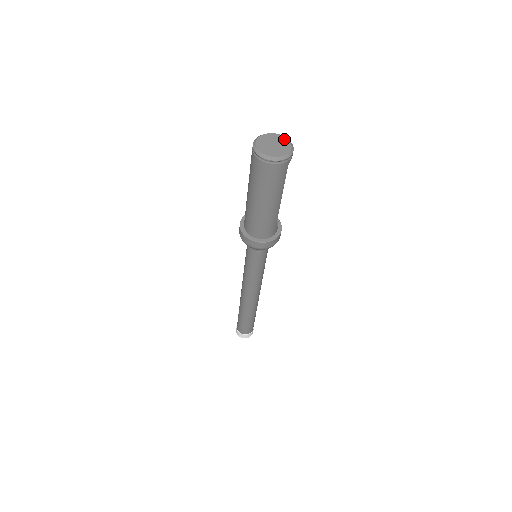
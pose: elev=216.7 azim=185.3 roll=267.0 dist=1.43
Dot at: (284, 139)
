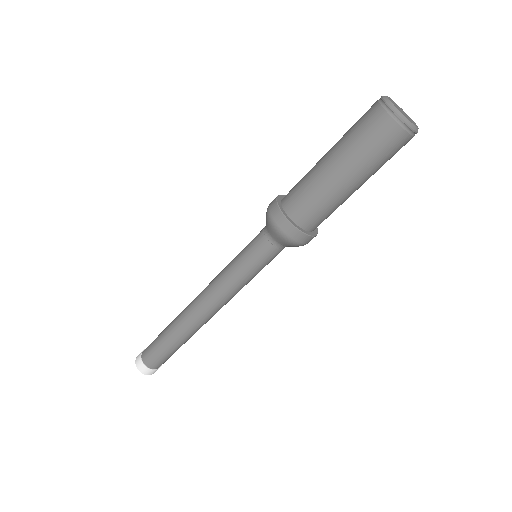
Dot at: occluded
